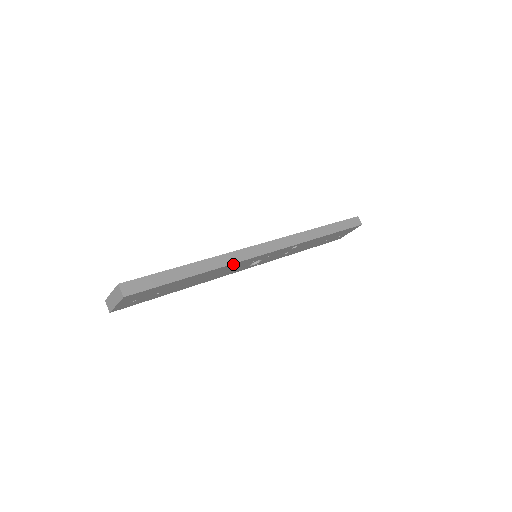
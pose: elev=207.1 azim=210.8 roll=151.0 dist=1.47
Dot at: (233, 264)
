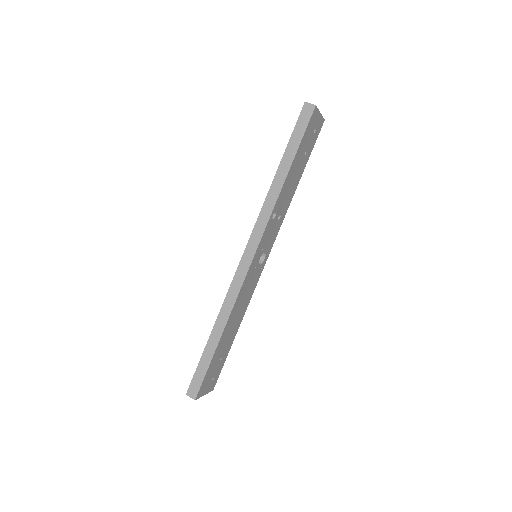
Dot at: (237, 299)
